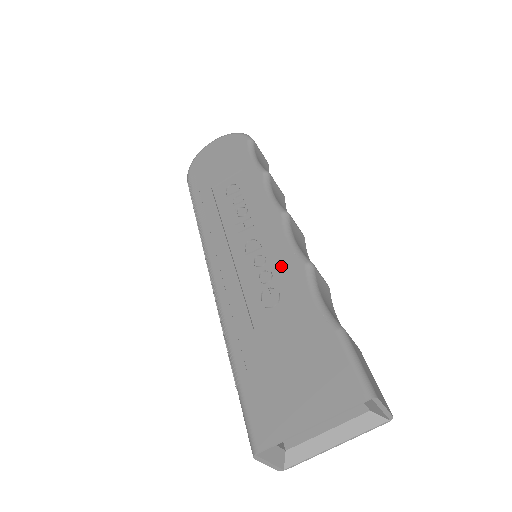
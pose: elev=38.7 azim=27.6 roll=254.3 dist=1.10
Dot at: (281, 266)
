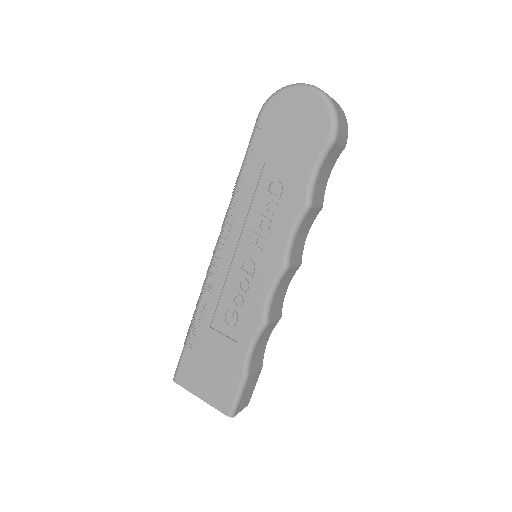
Dot at: (250, 308)
